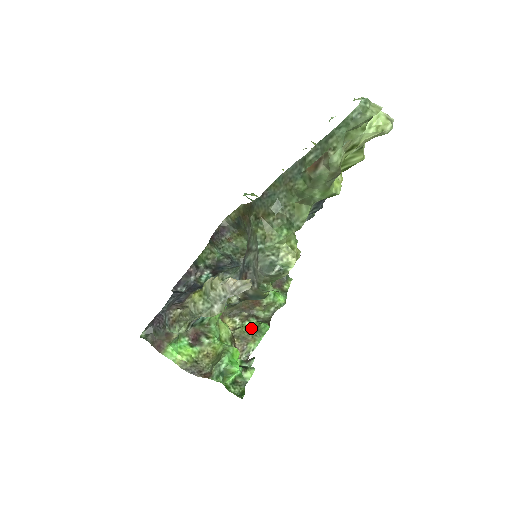
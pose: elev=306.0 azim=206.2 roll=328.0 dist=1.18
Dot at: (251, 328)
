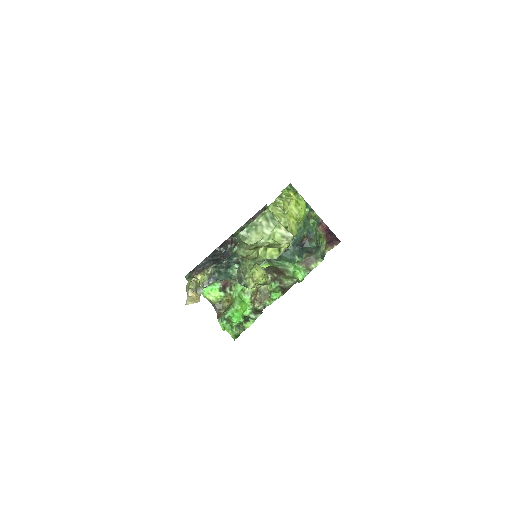
Dot at: (272, 289)
